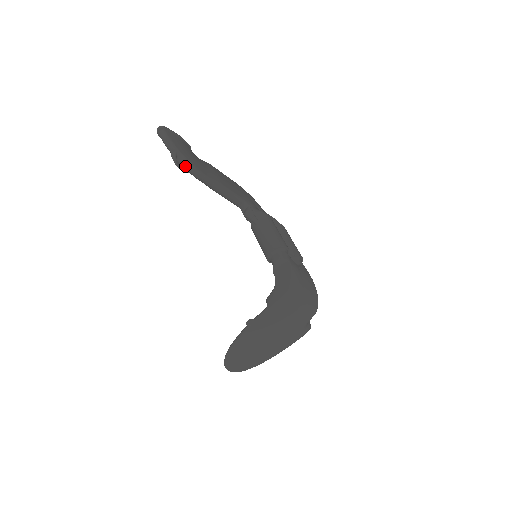
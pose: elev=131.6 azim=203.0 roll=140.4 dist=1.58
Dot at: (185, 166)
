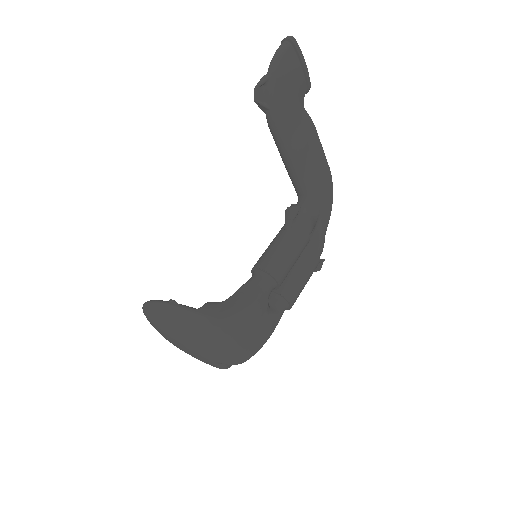
Dot at: (265, 101)
